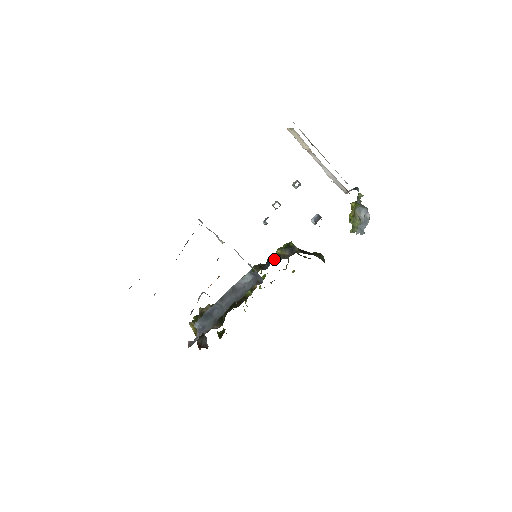
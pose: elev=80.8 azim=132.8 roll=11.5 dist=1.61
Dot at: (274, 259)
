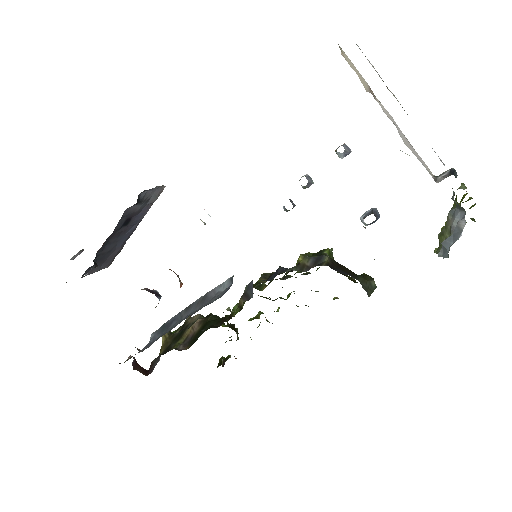
Dot at: (289, 268)
